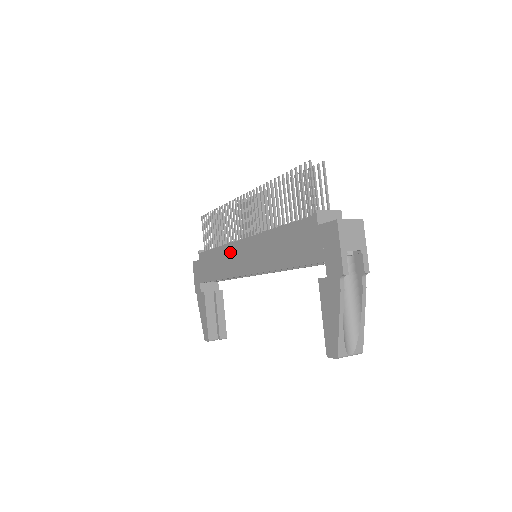
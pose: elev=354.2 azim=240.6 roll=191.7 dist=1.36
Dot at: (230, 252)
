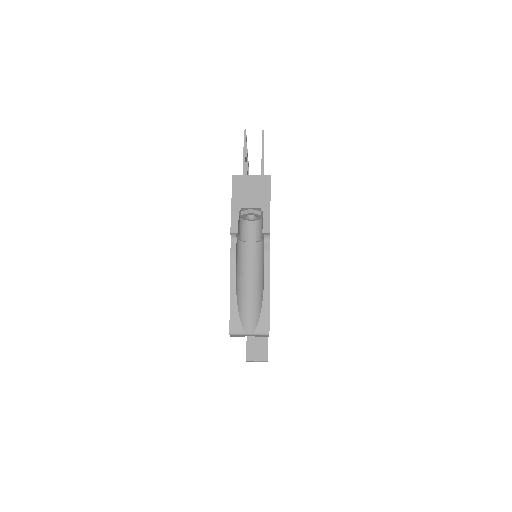
Dot at: occluded
